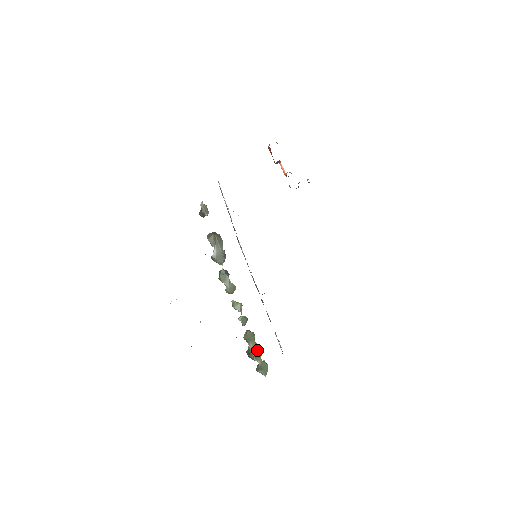
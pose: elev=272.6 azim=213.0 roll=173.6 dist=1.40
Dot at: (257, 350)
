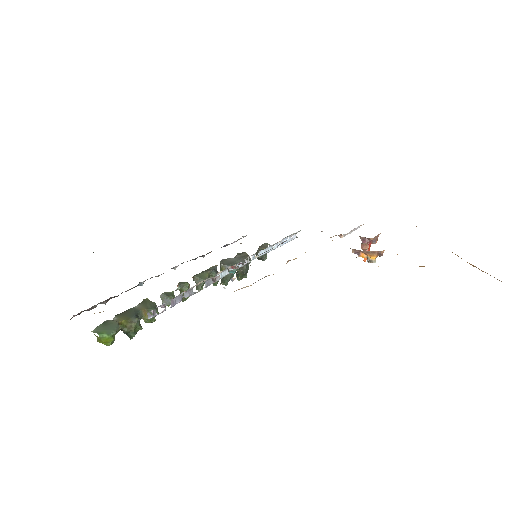
Dot at: (134, 313)
